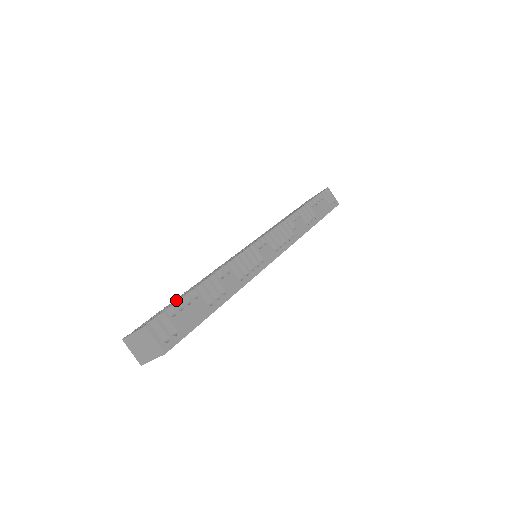
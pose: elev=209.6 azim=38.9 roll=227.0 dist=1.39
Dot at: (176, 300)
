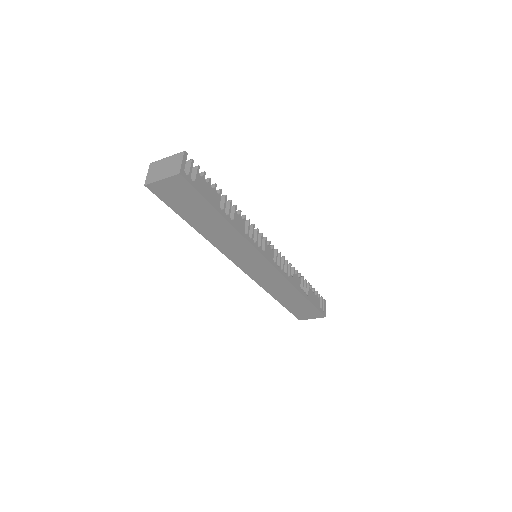
Dot at: occluded
